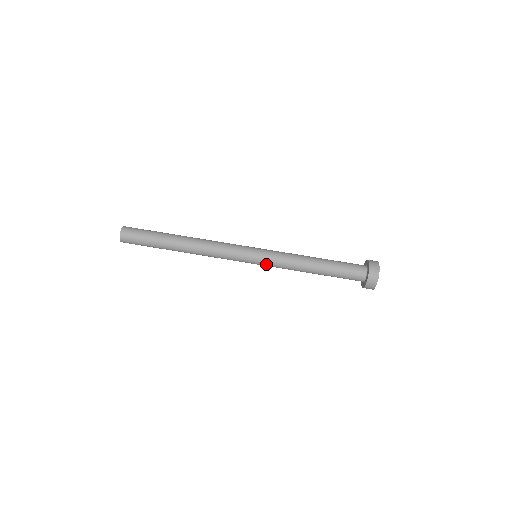
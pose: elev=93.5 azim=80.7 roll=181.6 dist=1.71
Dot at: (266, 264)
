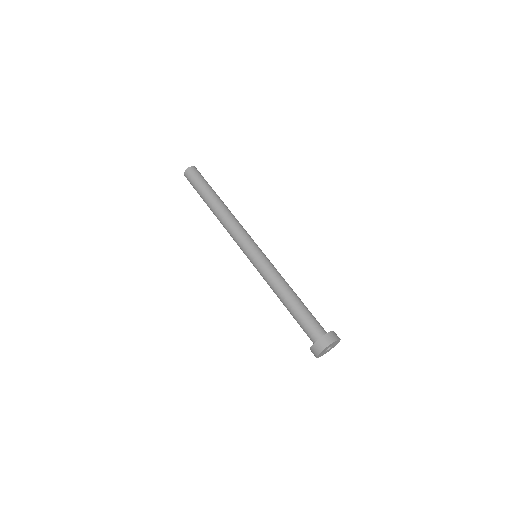
Dot at: occluded
